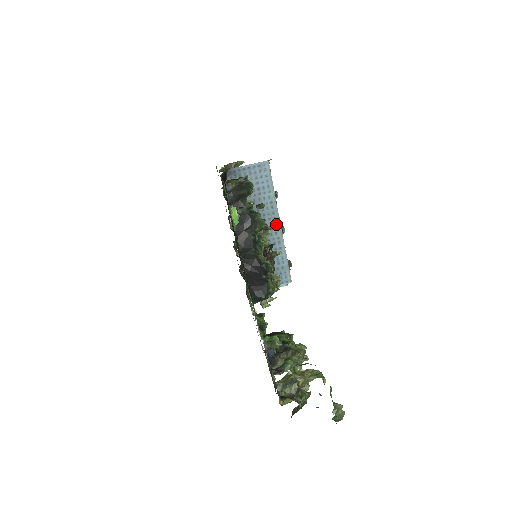
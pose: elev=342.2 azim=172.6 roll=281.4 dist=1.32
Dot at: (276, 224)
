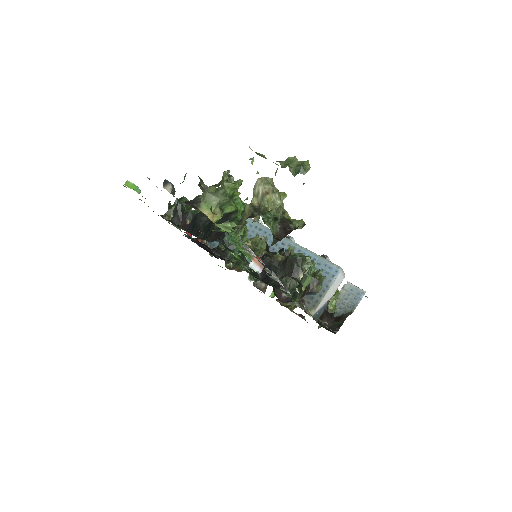
Dot at: occluded
